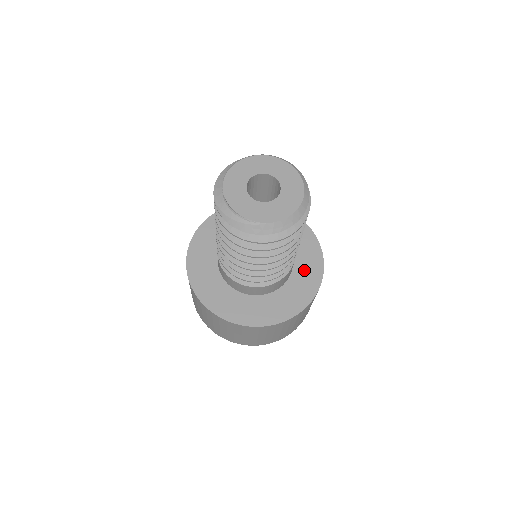
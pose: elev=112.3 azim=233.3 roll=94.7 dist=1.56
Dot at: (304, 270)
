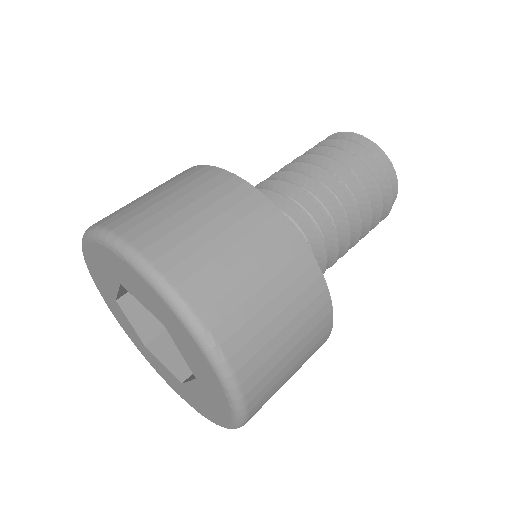
Dot at: occluded
